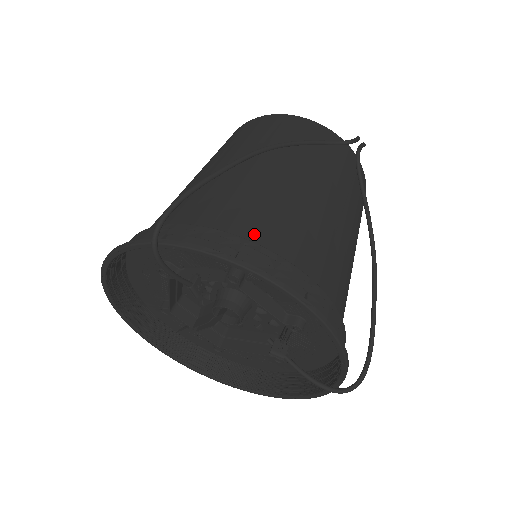
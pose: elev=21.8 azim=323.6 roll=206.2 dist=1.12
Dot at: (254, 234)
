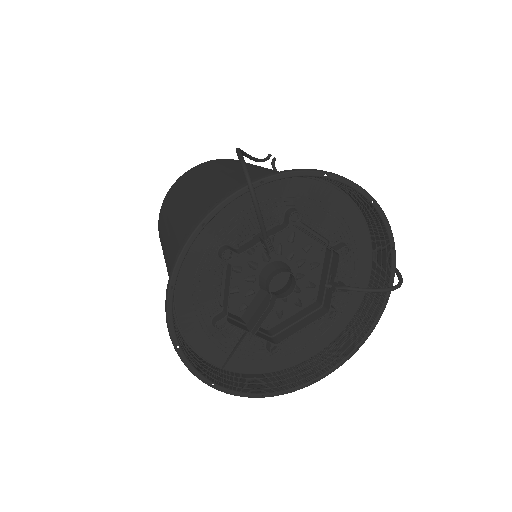
Dot at: occluded
